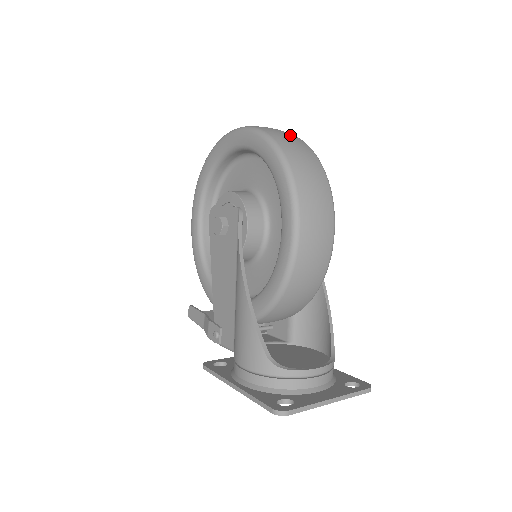
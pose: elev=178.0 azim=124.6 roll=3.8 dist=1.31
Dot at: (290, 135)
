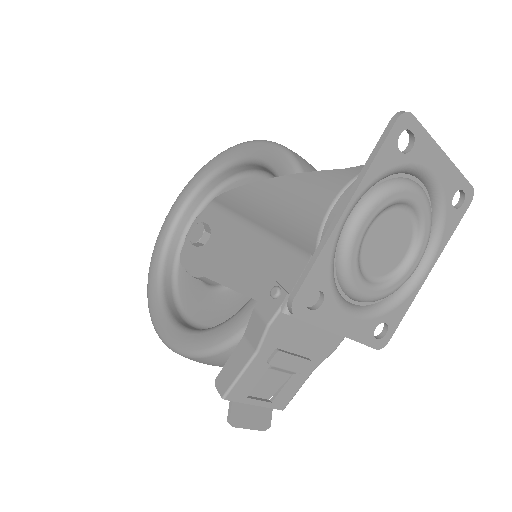
Dot at: occluded
